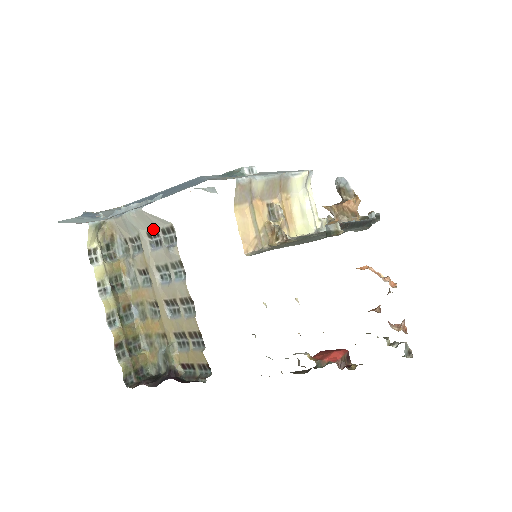
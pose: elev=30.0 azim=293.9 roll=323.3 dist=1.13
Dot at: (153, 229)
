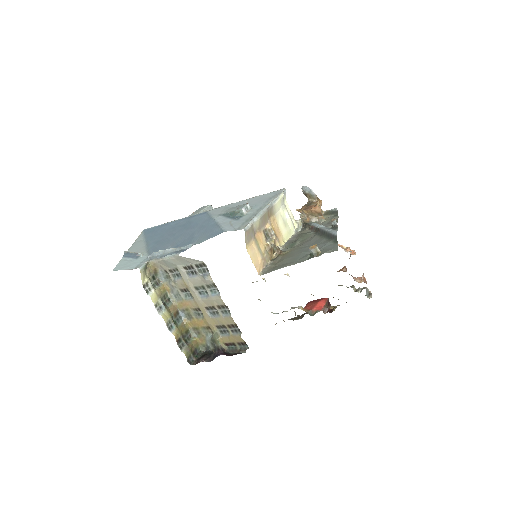
Dot at: (188, 265)
